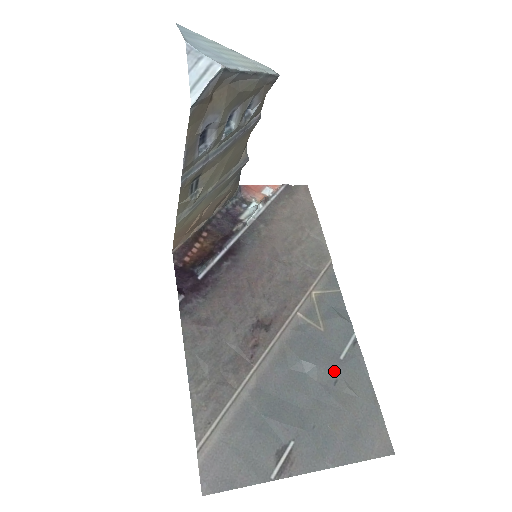
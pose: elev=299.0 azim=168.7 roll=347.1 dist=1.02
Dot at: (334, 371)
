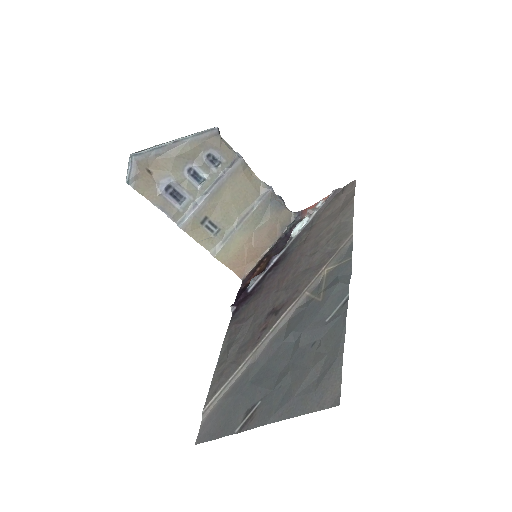
Dot at: (315, 334)
